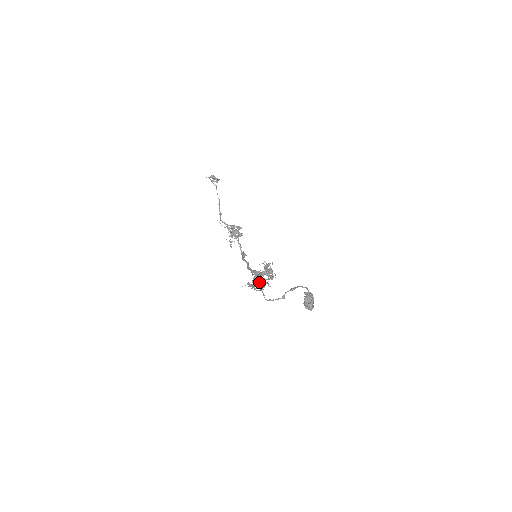
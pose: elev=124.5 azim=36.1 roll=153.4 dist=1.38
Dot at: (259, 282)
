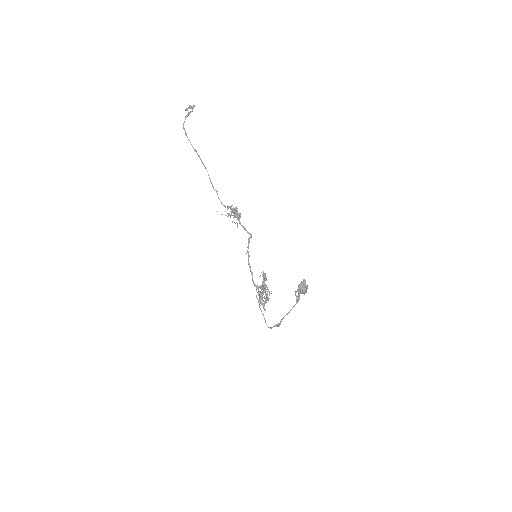
Dot at: occluded
